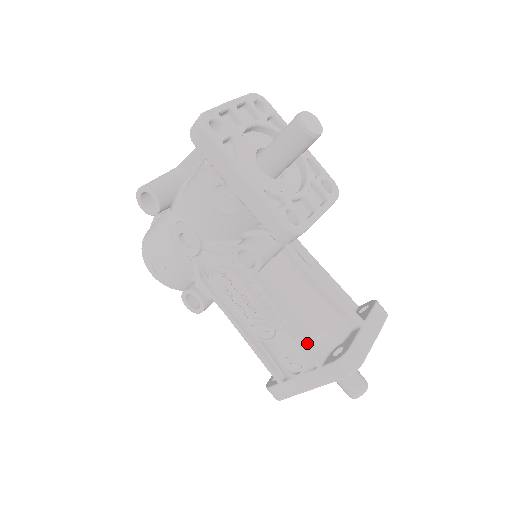
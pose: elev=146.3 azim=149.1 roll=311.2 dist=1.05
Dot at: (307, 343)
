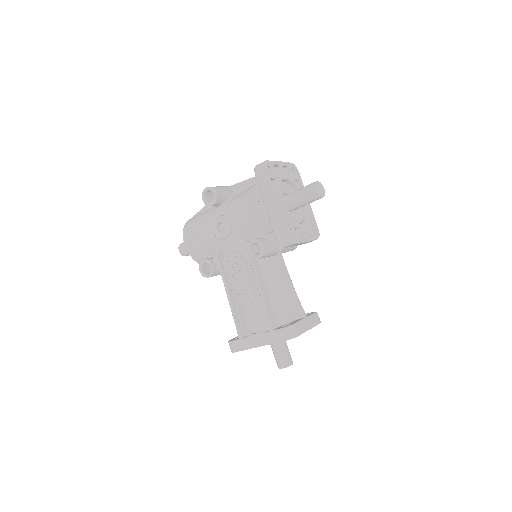
Dot at: (270, 314)
